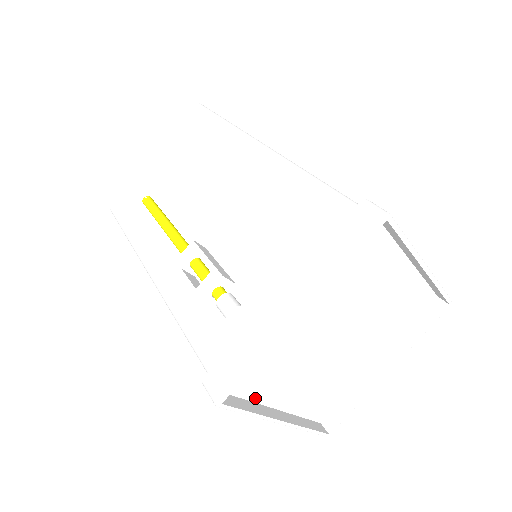
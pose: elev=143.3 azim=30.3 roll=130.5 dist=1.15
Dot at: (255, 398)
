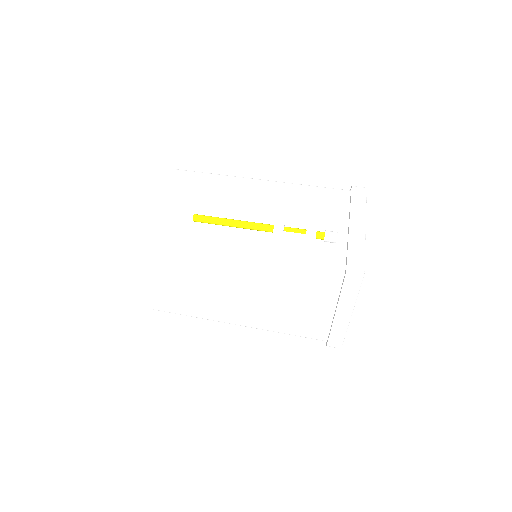
Dot at: occluded
